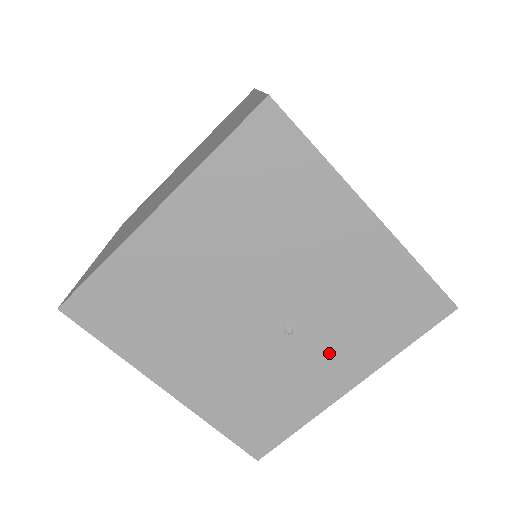
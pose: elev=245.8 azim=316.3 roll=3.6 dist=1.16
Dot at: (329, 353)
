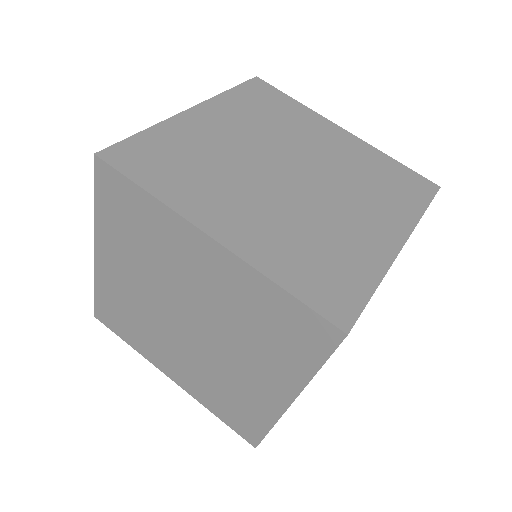
Dot at: occluded
